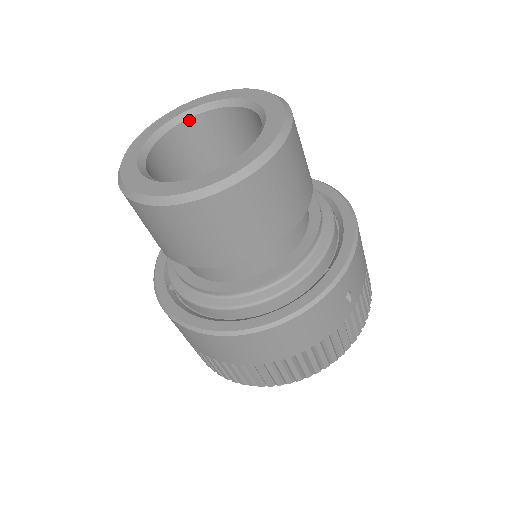
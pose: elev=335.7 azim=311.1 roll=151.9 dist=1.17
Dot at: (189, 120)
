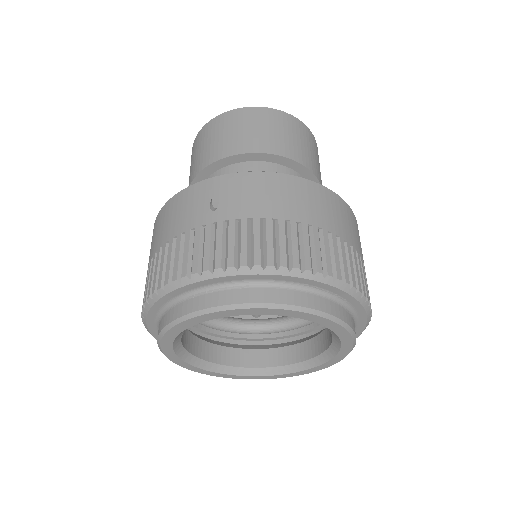
Dot at: occluded
